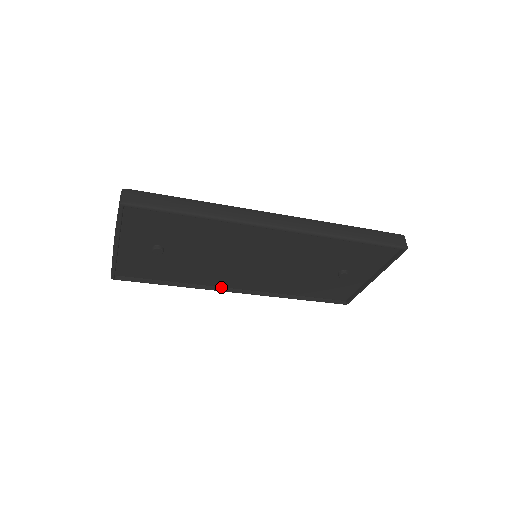
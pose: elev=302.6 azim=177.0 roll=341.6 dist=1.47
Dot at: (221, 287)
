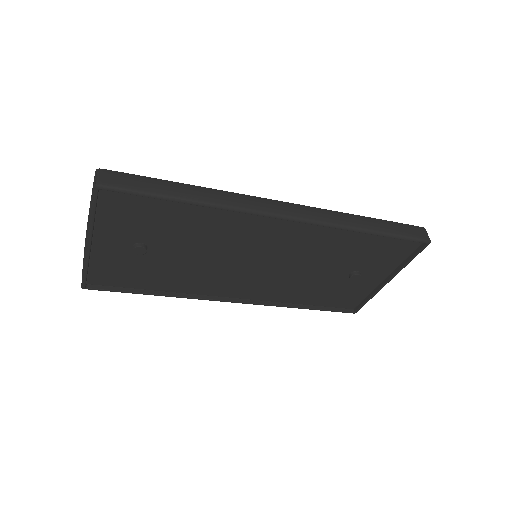
Dot at: (213, 296)
